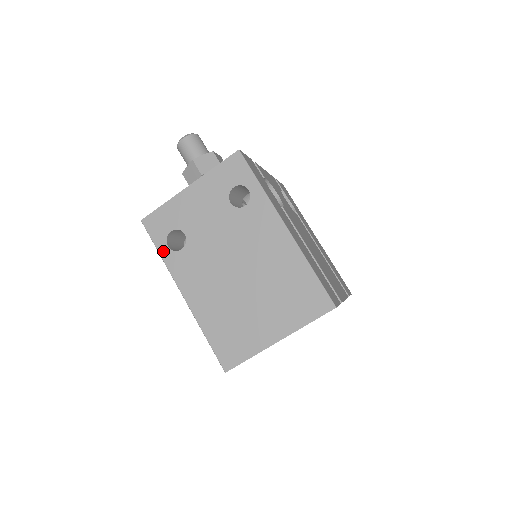
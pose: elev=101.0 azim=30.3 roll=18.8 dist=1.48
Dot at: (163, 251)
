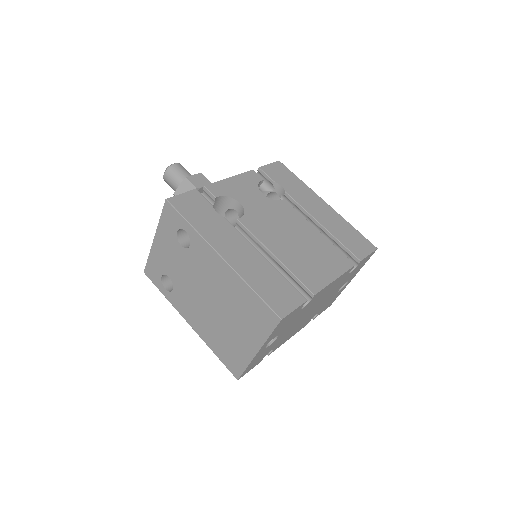
Dot at: (164, 293)
